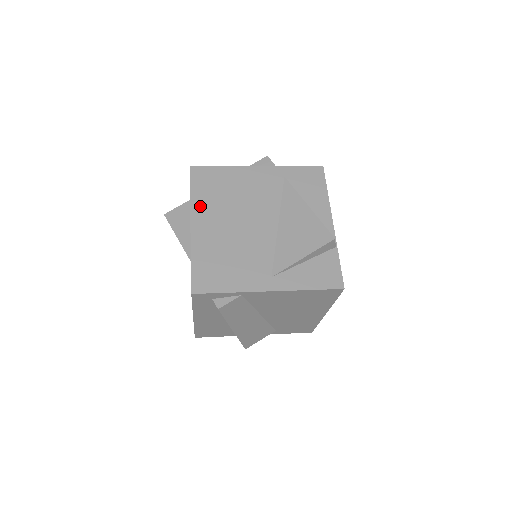
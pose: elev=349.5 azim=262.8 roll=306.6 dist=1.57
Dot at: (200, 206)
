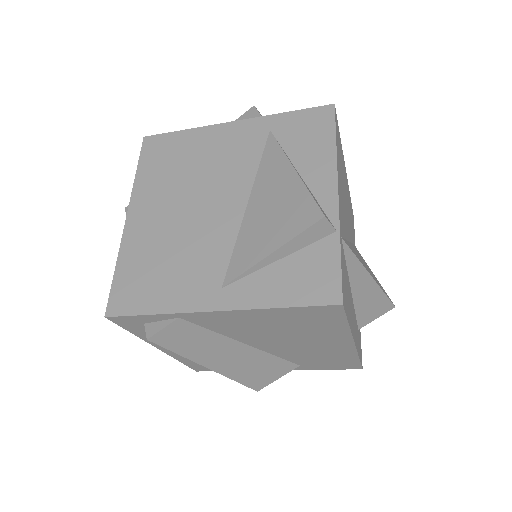
Dot at: (144, 189)
